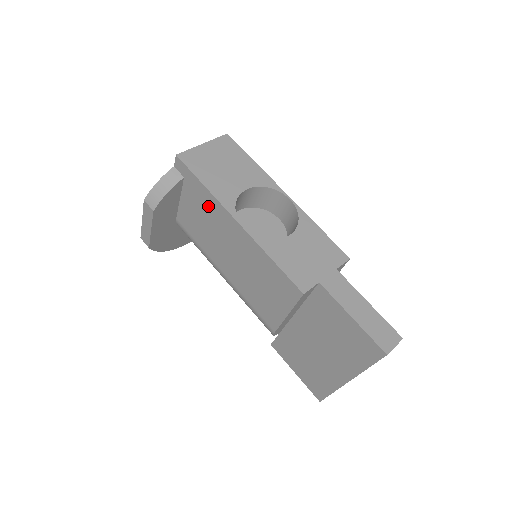
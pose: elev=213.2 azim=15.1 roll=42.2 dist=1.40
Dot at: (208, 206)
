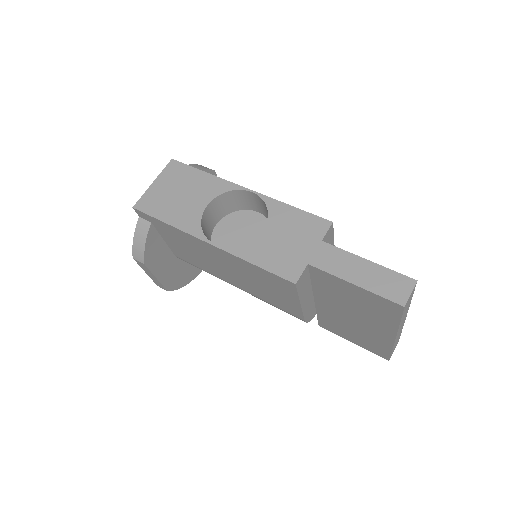
Dot at: (182, 238)
